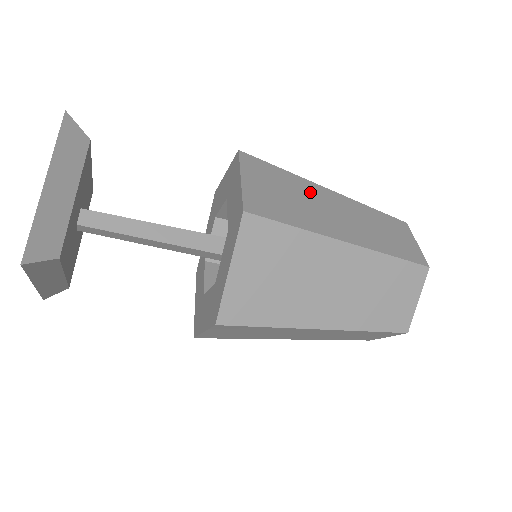
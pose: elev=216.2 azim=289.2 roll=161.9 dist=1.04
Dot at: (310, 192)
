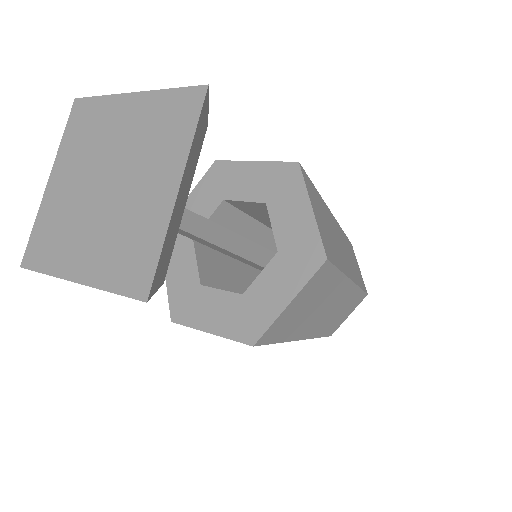
Dot at: (329, 218)
